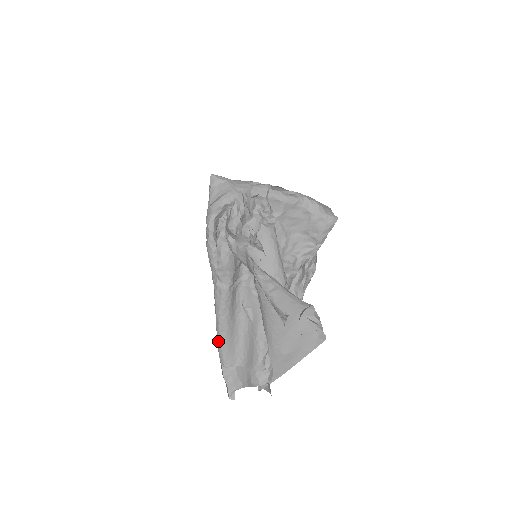
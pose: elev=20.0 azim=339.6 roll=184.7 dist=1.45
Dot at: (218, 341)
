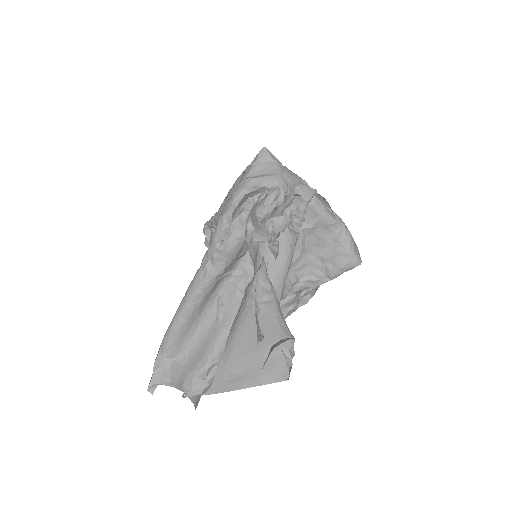
Dot at: (171, 325)
